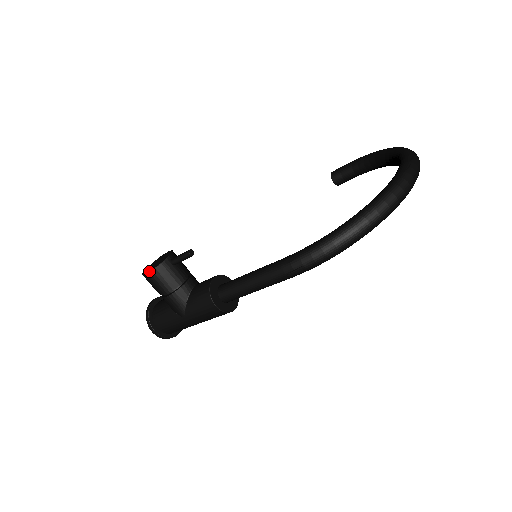
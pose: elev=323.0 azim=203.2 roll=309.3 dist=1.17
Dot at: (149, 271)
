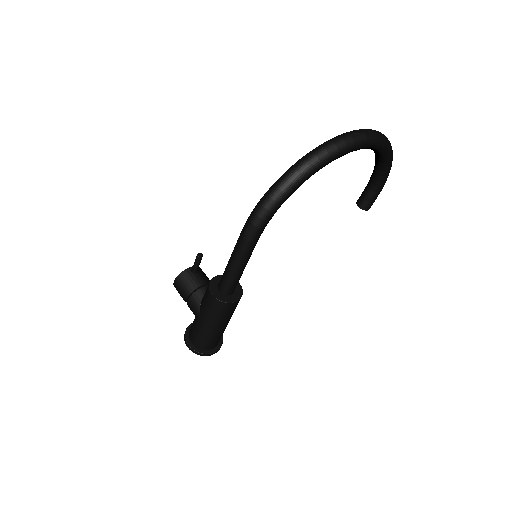
Dot at: (175, 279)
